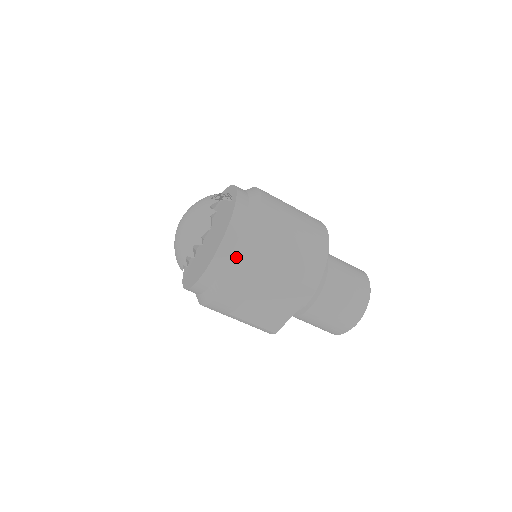
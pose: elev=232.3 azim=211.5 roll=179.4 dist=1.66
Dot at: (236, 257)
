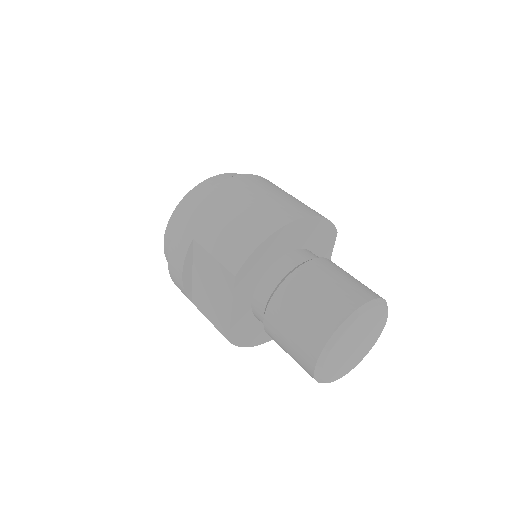
Dot at: occluded
